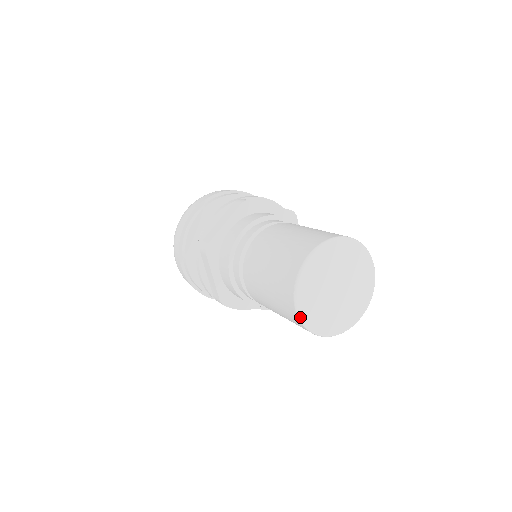
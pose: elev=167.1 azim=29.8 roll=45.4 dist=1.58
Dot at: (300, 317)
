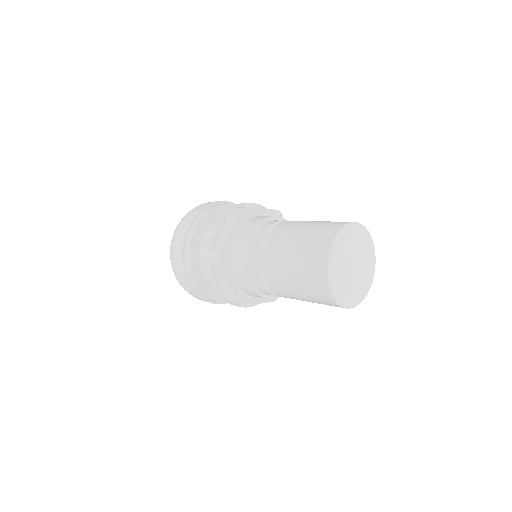
Dot at: (334, 296)
